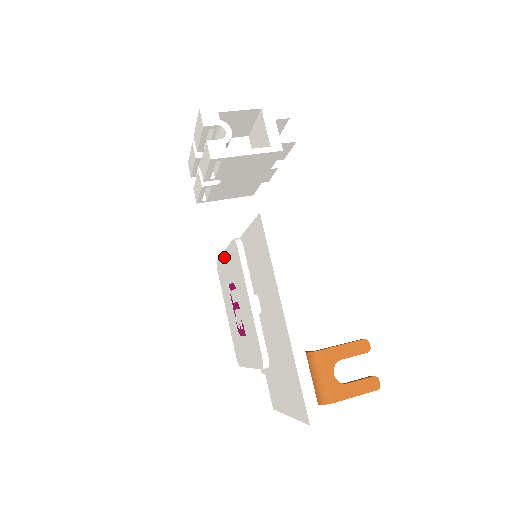
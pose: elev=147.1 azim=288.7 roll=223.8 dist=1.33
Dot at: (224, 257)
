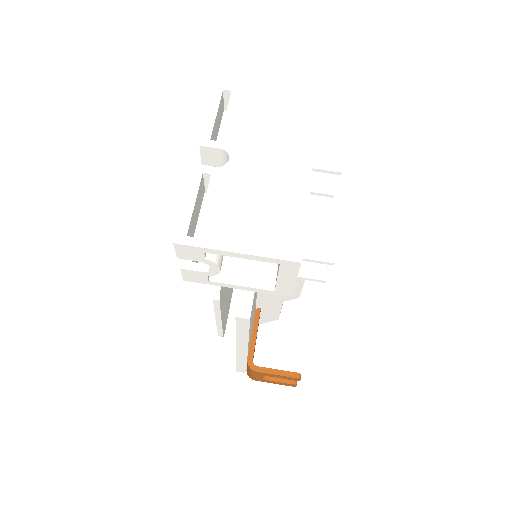
Dot at: occluded
